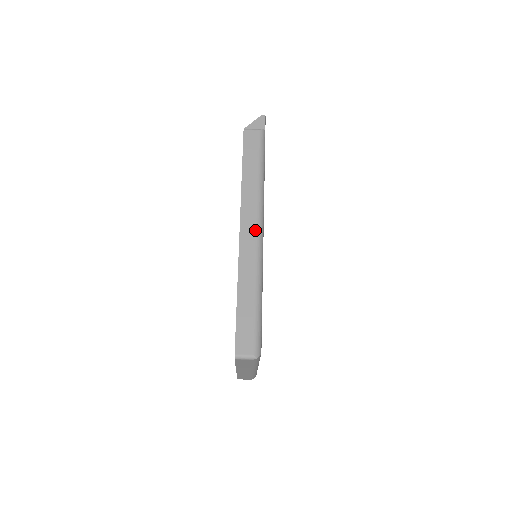
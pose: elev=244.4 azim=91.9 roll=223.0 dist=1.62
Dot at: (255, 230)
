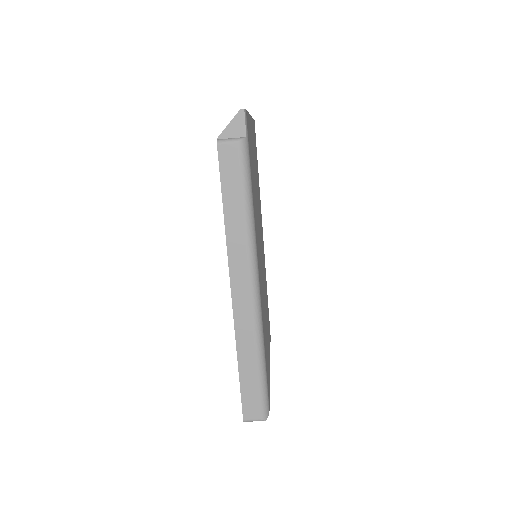
Dot at: (249, 290)
